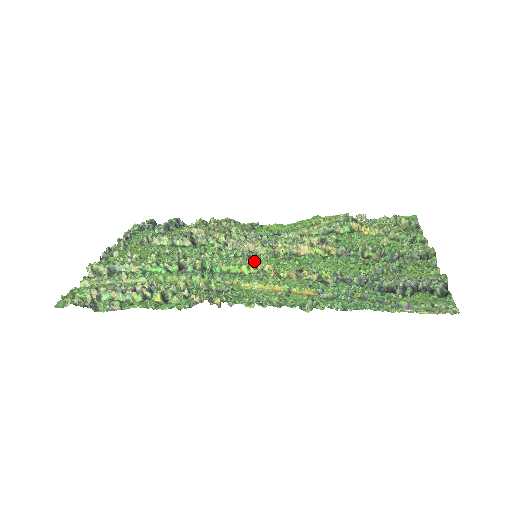
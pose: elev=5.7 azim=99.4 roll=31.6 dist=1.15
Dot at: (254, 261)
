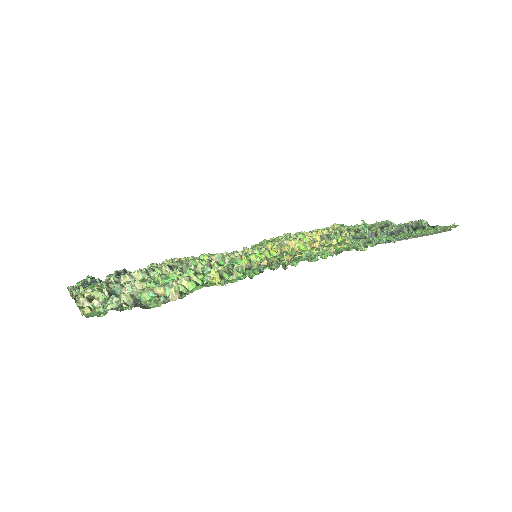
Dot at: occluded
